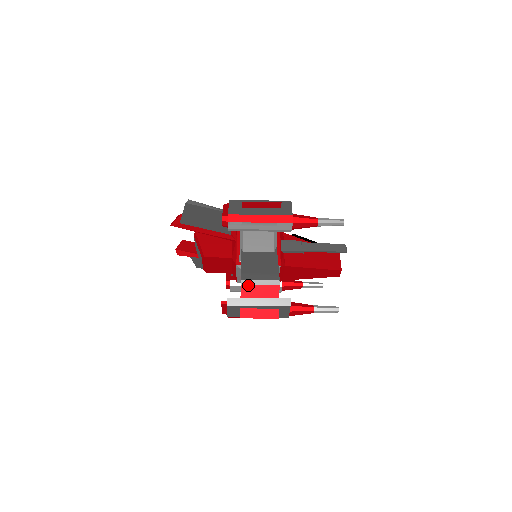
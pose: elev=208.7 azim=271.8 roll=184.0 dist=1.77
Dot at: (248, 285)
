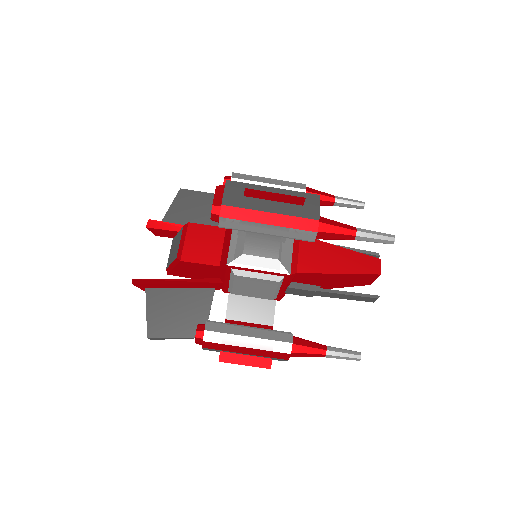
Dot at: occluded
